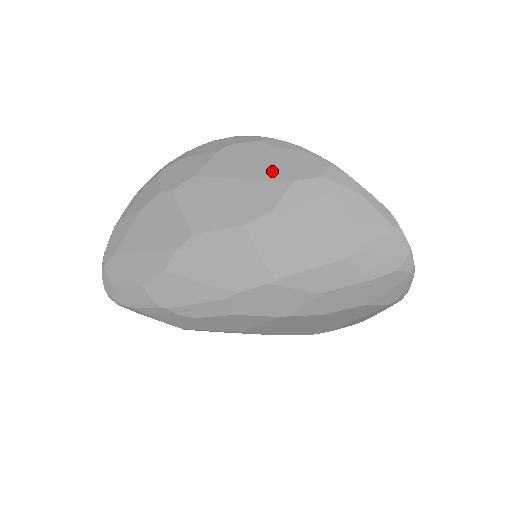
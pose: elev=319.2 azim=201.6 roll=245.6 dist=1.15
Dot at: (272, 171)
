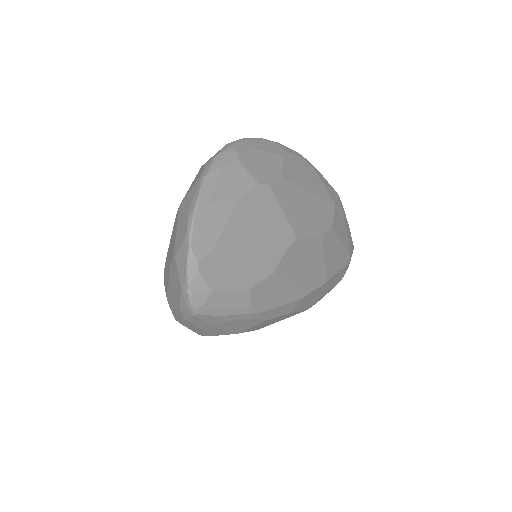
Dot at: (323, 191)
